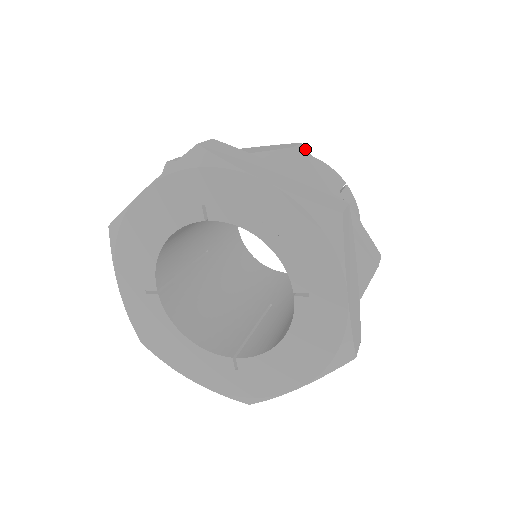
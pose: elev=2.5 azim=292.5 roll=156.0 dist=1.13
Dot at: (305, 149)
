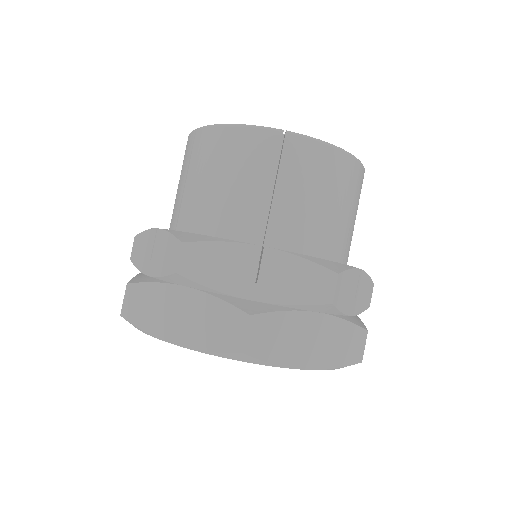
Dot at: (190, 245)
